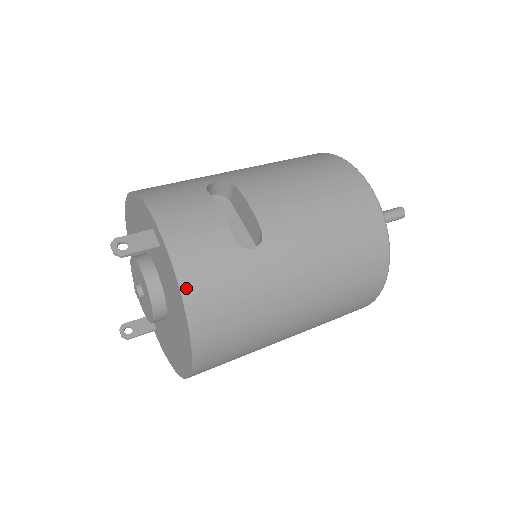
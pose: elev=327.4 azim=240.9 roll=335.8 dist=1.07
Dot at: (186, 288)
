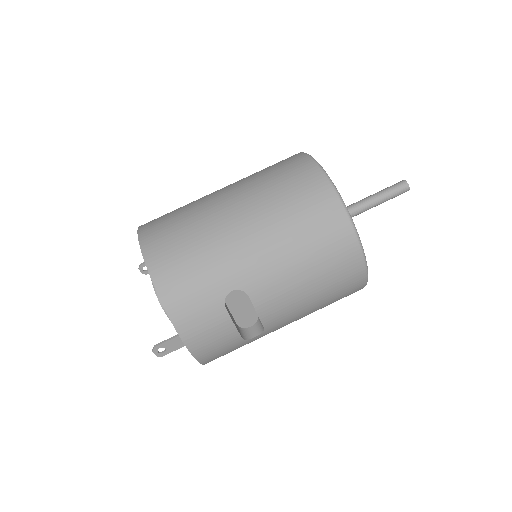
Dot at: occluded
